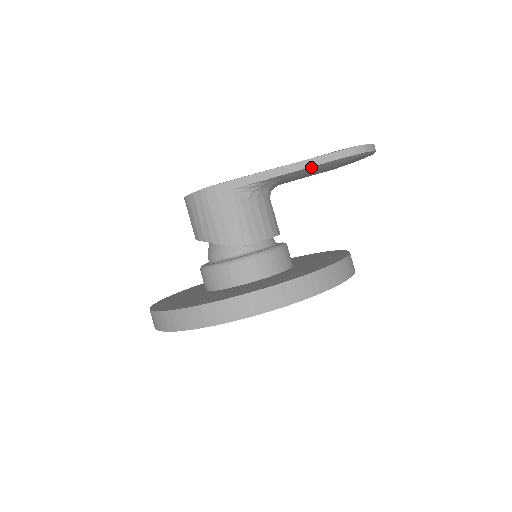
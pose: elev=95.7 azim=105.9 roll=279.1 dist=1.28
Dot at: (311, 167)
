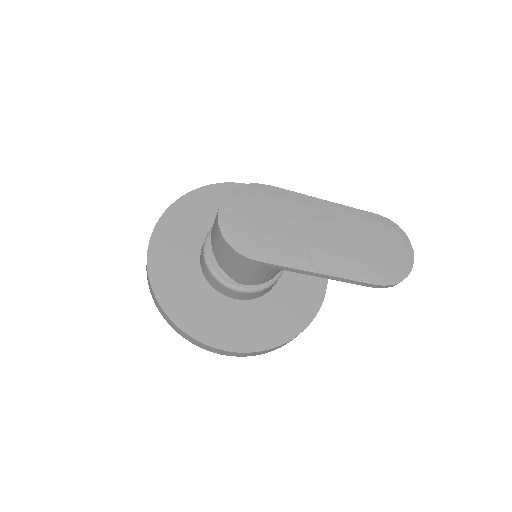
Dot at: (339, 279)
